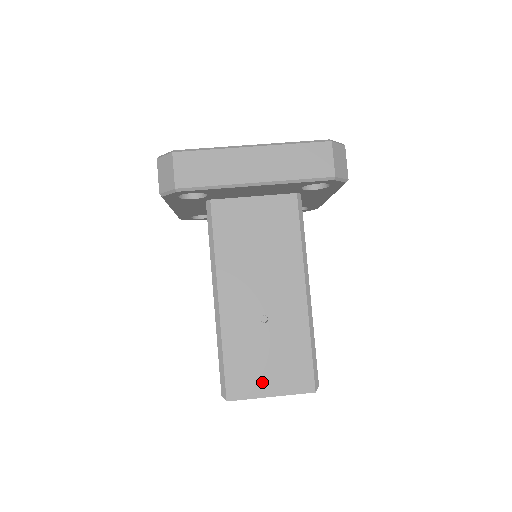
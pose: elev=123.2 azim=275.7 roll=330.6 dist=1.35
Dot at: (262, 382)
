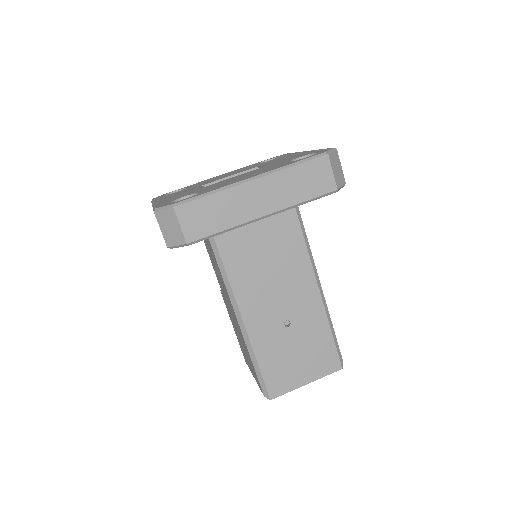
Dot at: (297, 375)
